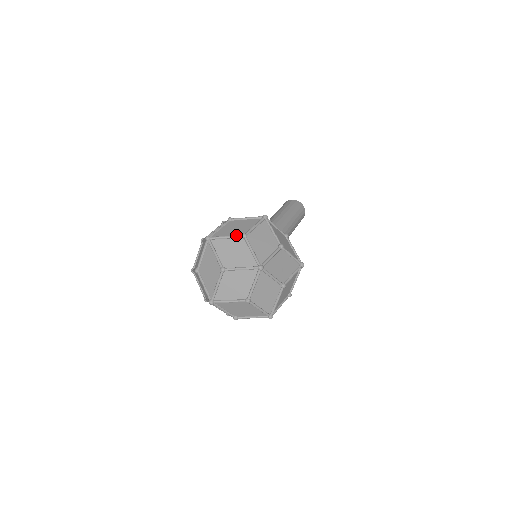
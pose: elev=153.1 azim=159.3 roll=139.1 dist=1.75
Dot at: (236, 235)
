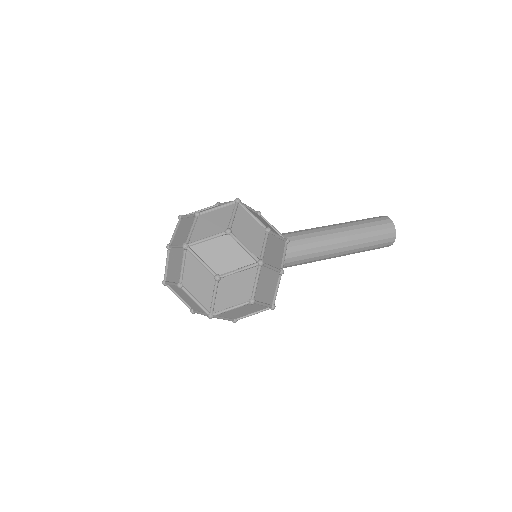
Dot at: occluded
